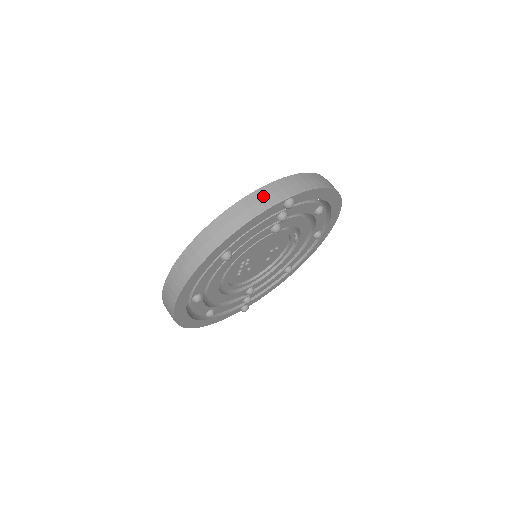
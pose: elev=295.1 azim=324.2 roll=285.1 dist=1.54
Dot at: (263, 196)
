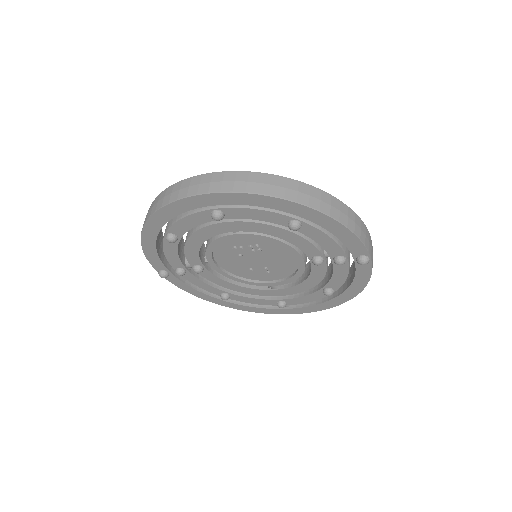
Dot at: (365, 233)
